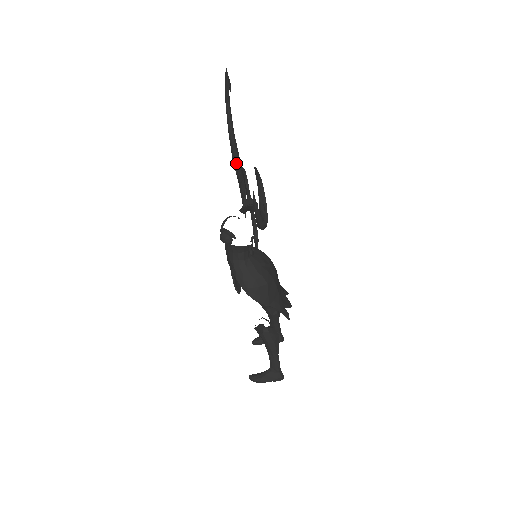
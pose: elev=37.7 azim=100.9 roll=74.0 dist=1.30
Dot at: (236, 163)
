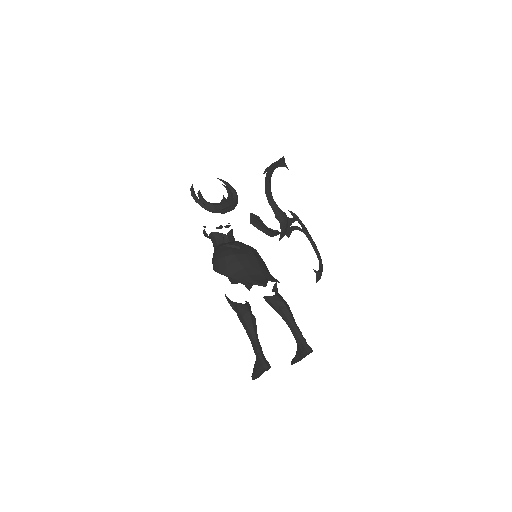
Dot at: (270, 205)
